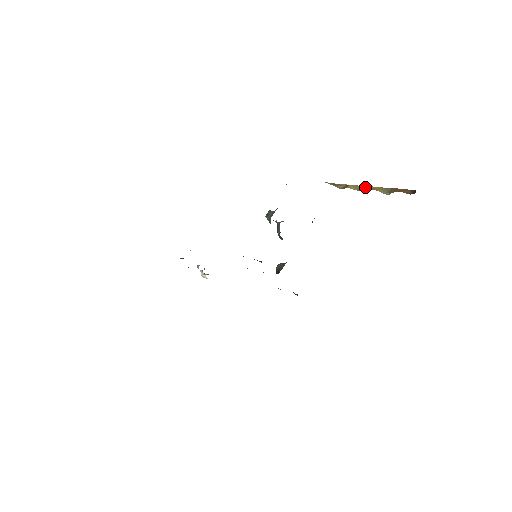
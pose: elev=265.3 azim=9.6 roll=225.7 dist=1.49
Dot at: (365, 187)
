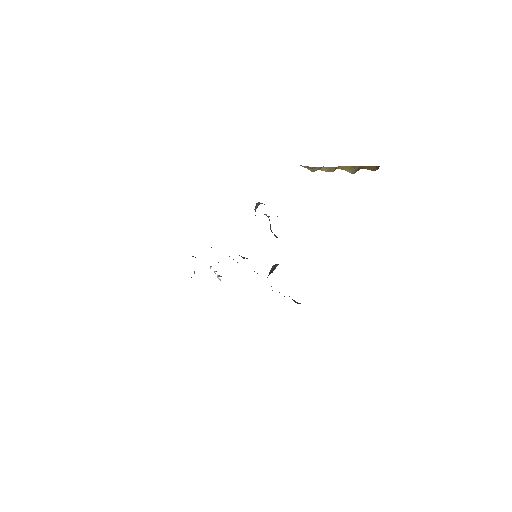
Dot at: (336, 168)
